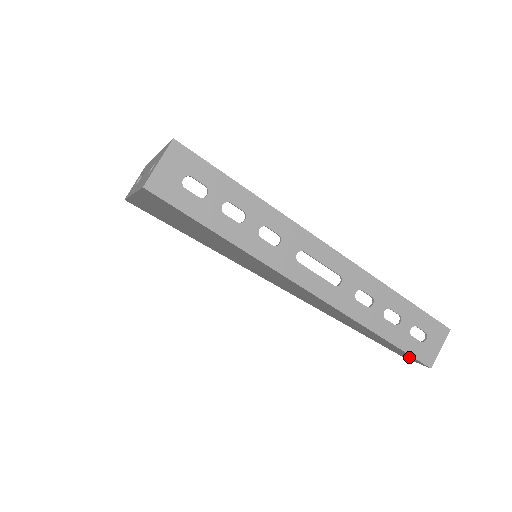
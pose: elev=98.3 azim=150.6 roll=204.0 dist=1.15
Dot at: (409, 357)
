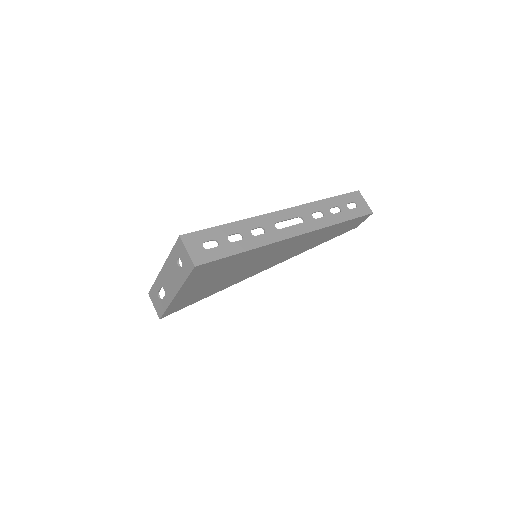
Dot at: (360, 220)
